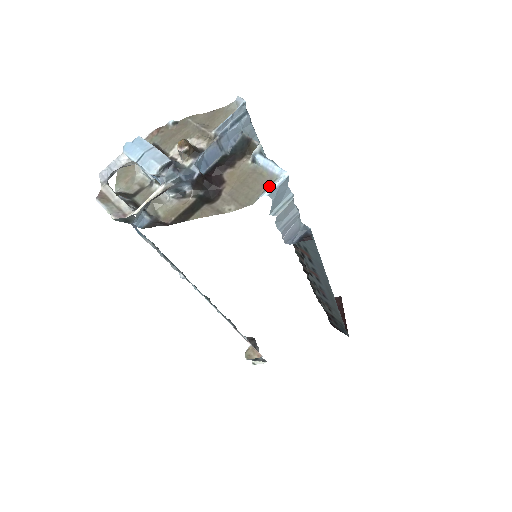
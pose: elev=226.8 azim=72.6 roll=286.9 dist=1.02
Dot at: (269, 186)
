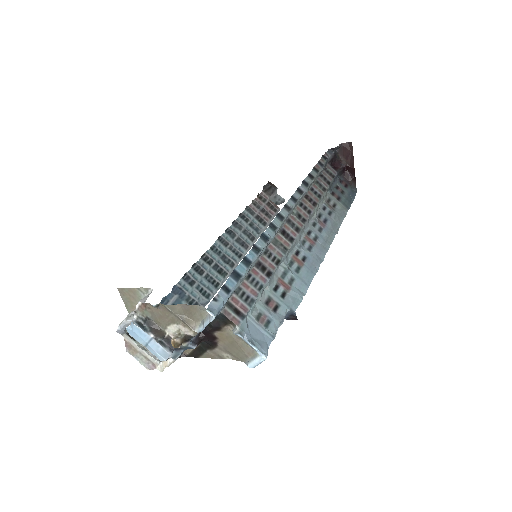
Dot at: (253, 358)
